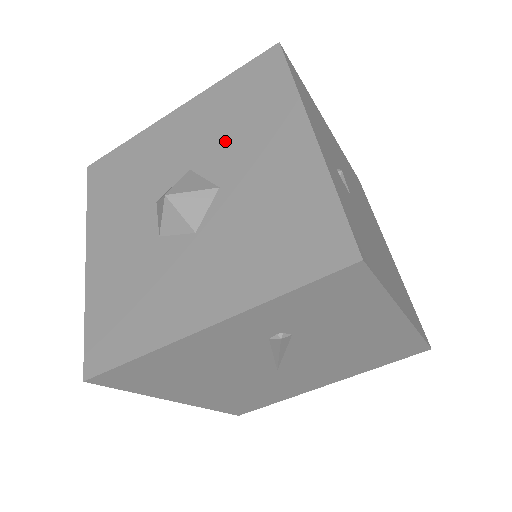
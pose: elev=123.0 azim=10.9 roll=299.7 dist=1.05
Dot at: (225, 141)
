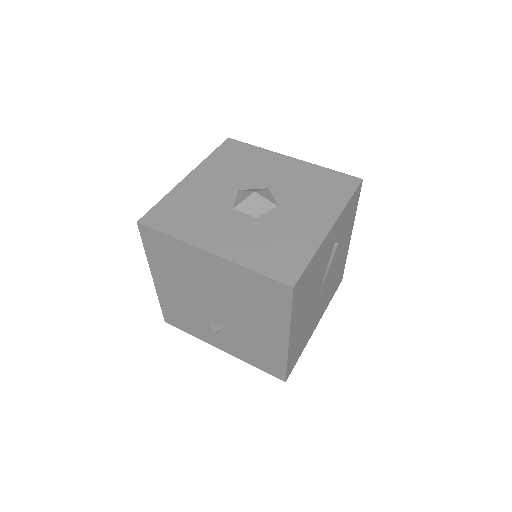
Dot at: (247, 174)
